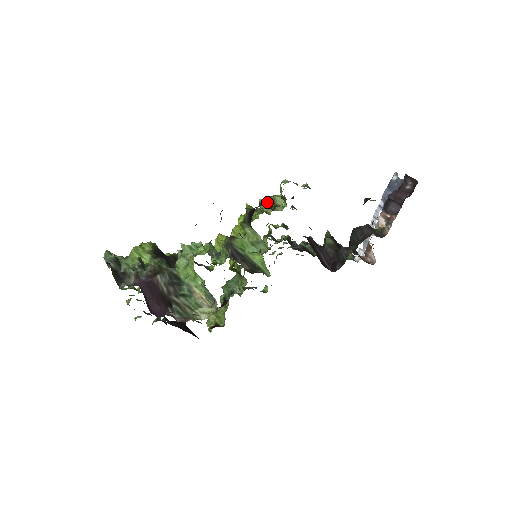
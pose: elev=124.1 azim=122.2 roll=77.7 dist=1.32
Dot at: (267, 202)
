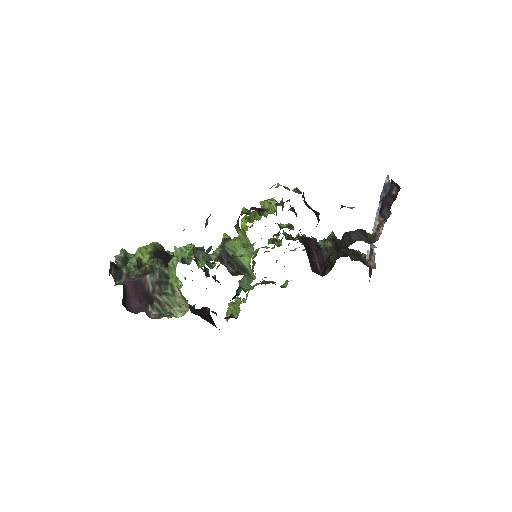
Dot at: (265, 205)
